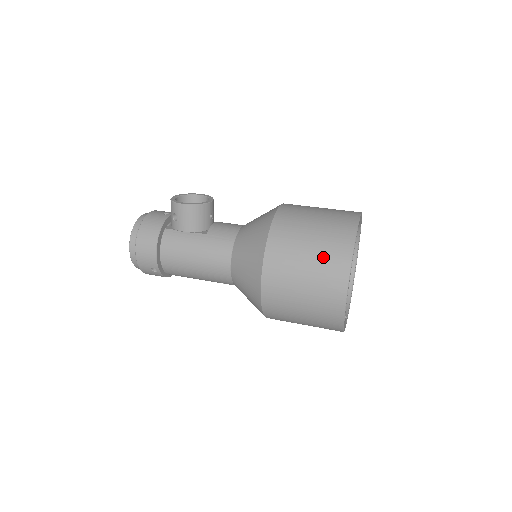
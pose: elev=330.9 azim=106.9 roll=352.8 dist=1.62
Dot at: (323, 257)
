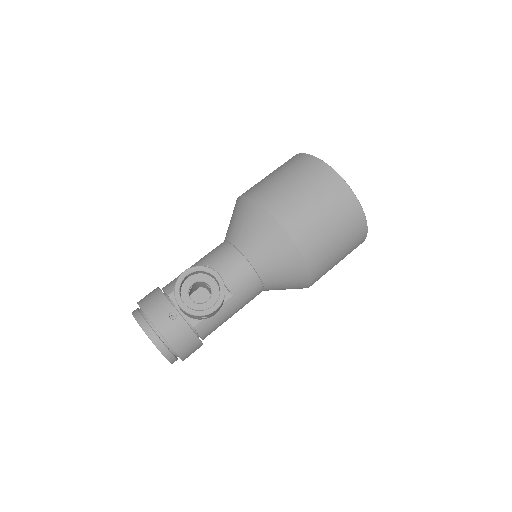
Dot at: (350, 242)
